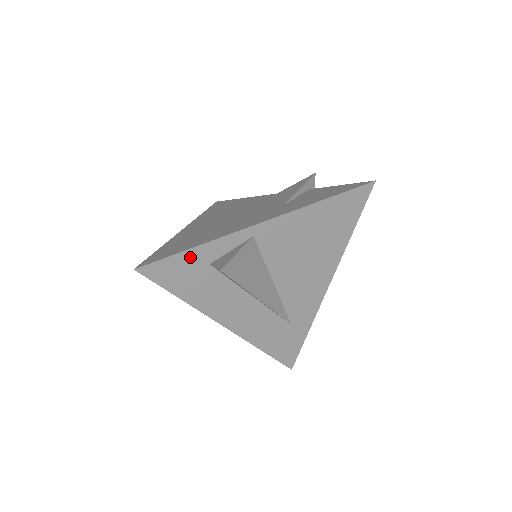
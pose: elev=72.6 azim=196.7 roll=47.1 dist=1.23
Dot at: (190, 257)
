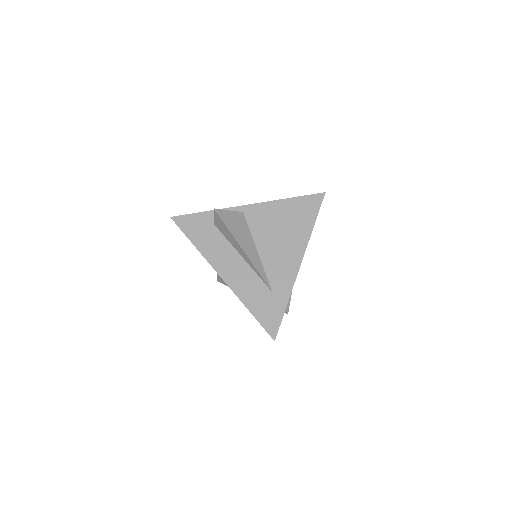
Dot at: (203, 217)
